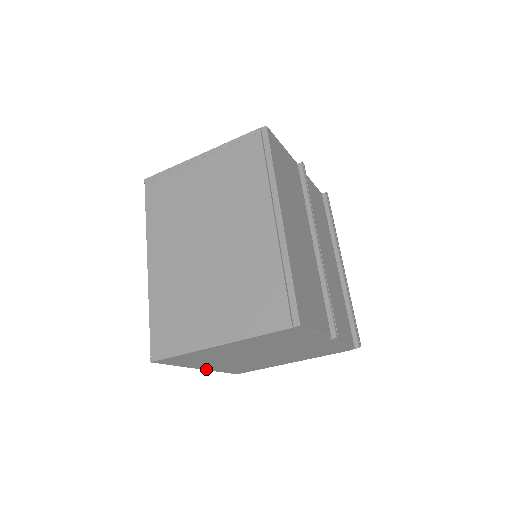
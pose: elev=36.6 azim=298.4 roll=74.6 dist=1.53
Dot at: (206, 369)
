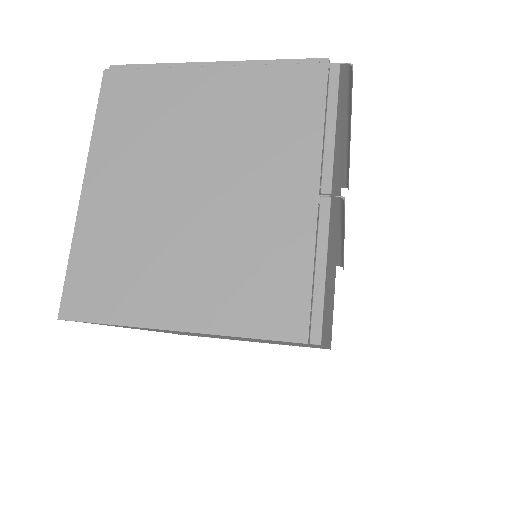
Dot at: occluded
